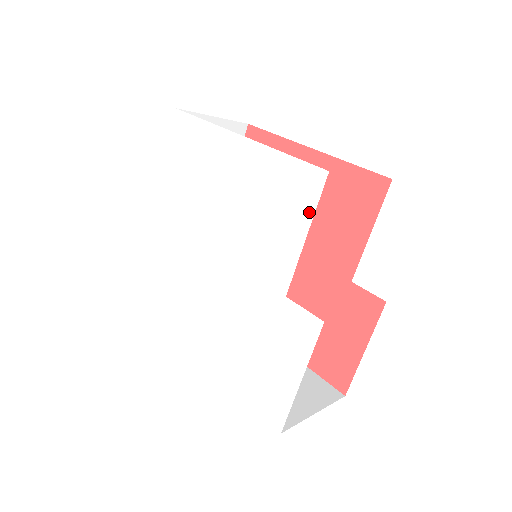
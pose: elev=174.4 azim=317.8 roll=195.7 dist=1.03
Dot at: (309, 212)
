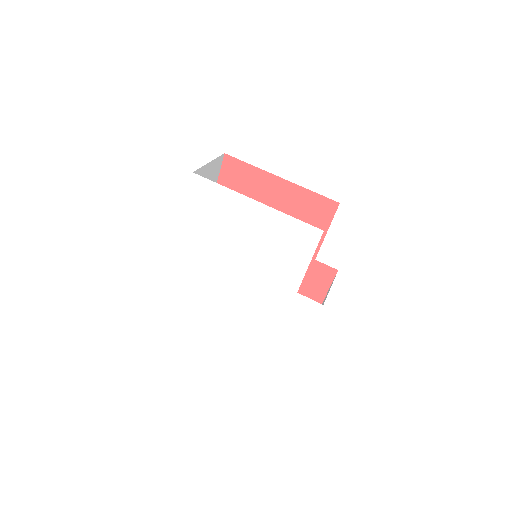
Dot at: (311, 250)
